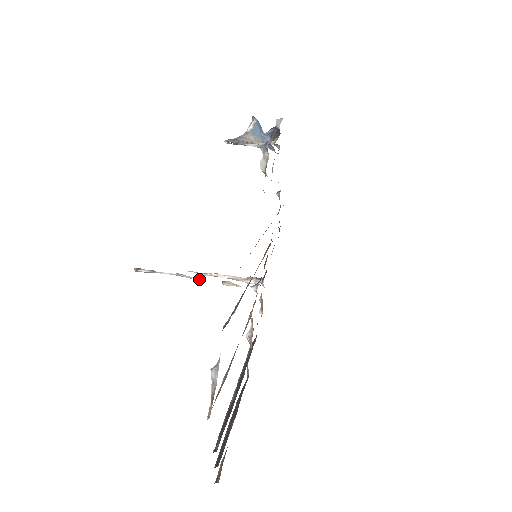
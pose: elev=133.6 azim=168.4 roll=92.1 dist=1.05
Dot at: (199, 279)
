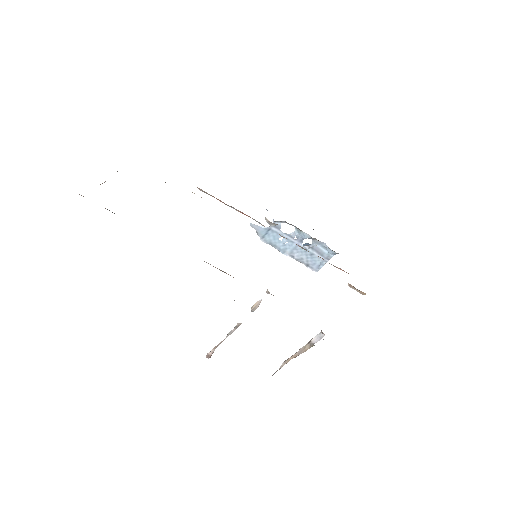
Dot at: (240, 324)
